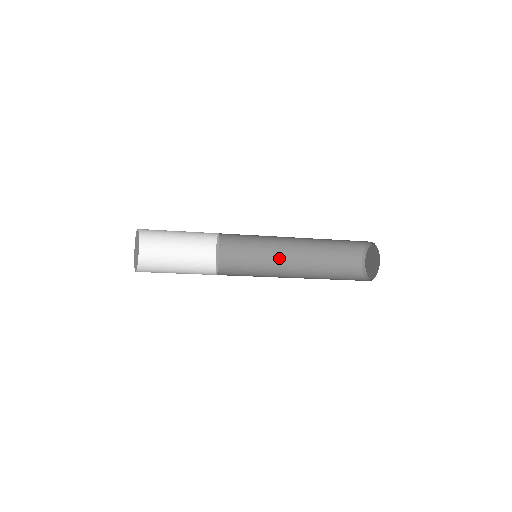
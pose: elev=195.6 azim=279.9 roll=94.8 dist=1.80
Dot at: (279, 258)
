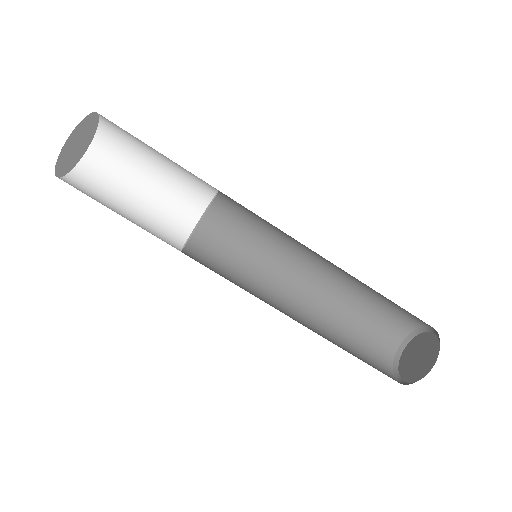
Dot at: (277, 299)
